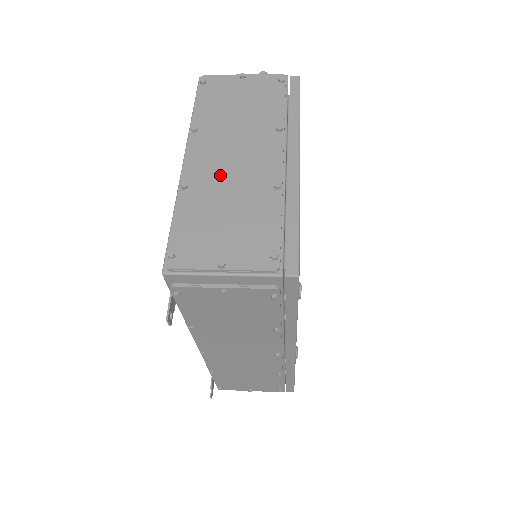
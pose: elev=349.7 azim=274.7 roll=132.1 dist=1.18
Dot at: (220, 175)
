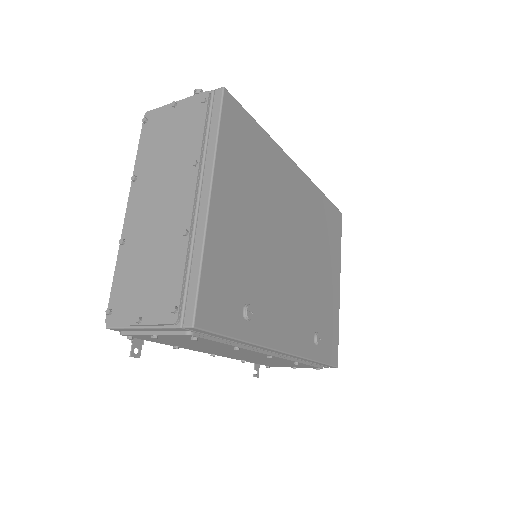
Dot at: (147, 226)
